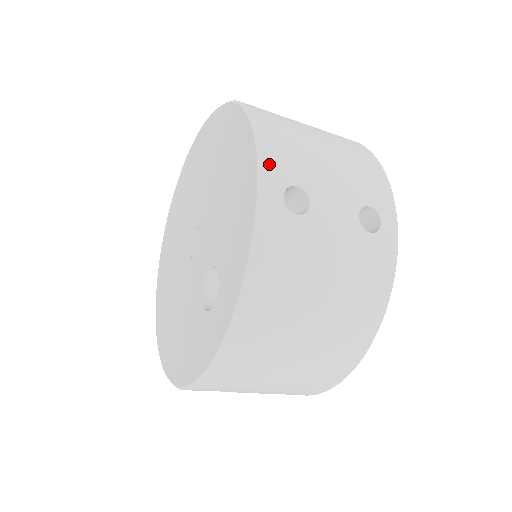
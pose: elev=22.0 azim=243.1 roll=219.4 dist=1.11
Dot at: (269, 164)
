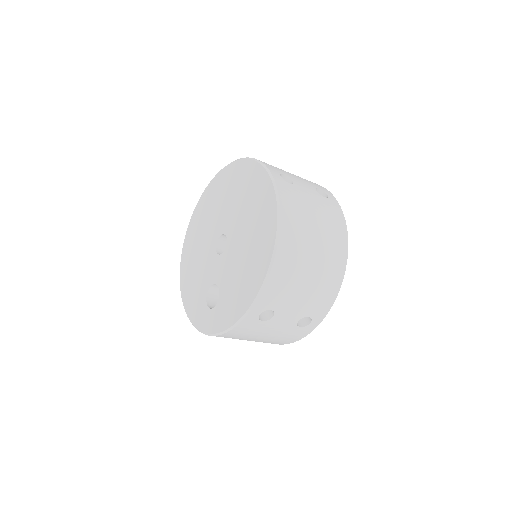
Dot at: (262, 300)
